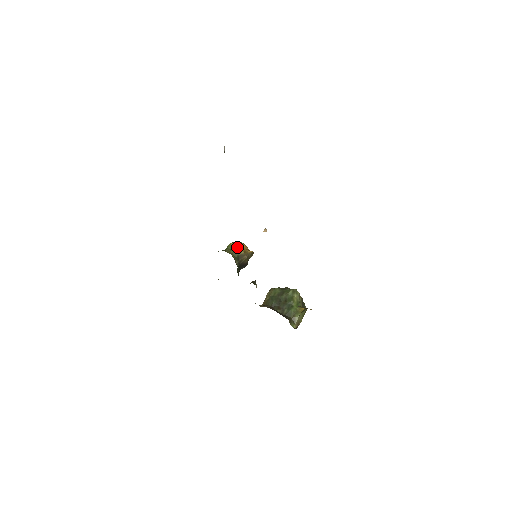
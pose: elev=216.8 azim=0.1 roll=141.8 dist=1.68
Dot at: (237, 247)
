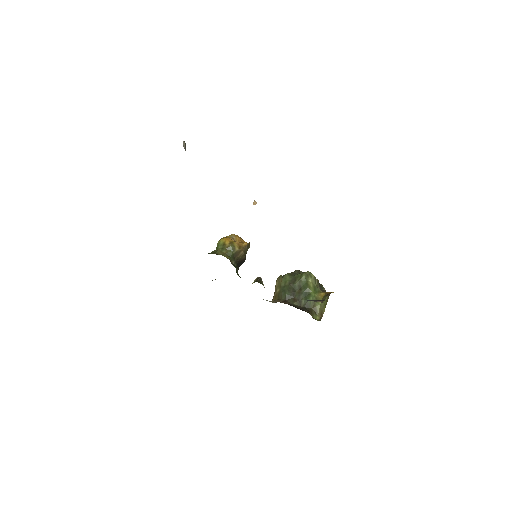
Dot at: (229, 244)
